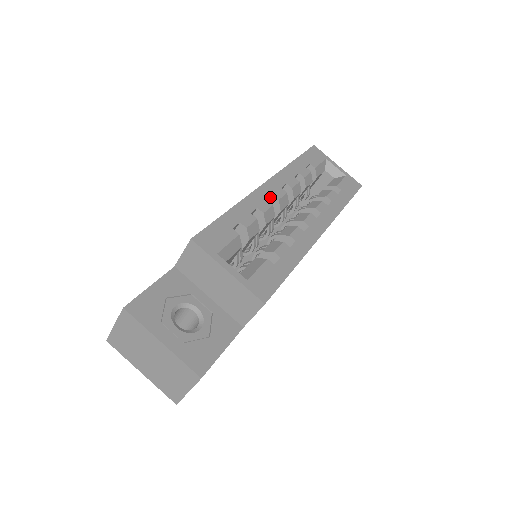
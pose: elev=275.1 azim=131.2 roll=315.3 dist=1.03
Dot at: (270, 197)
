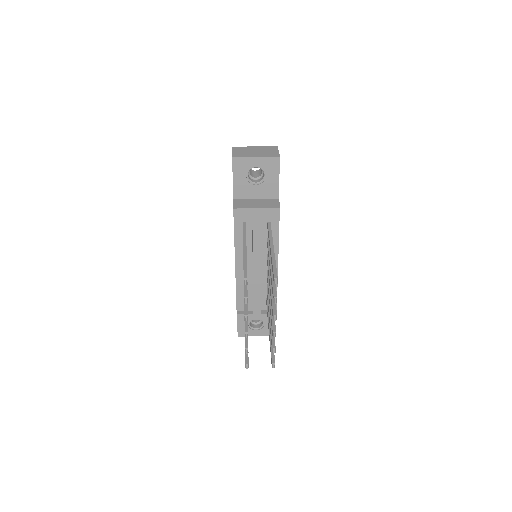
Dot at: occluded
